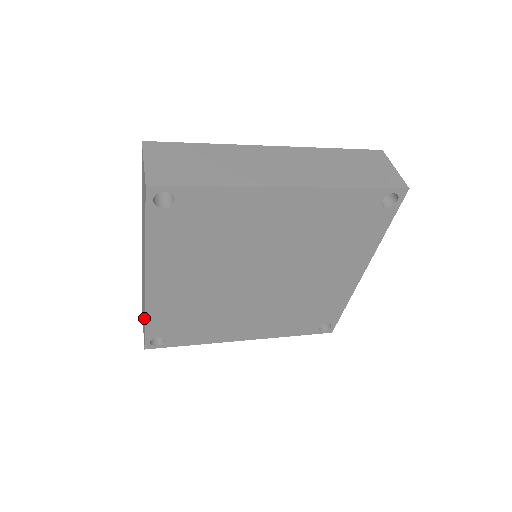
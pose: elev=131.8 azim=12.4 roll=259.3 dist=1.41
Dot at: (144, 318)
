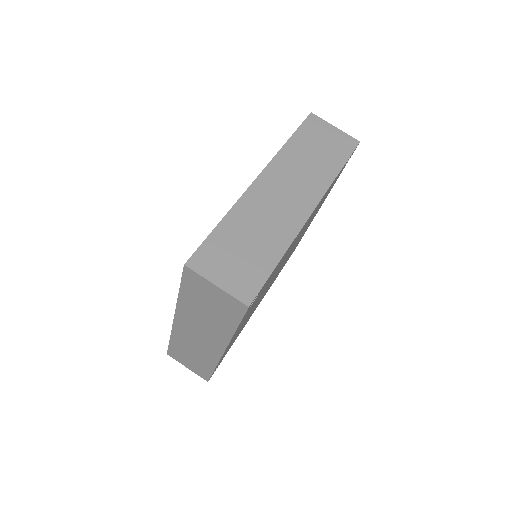
Dot at: (212, 368)
